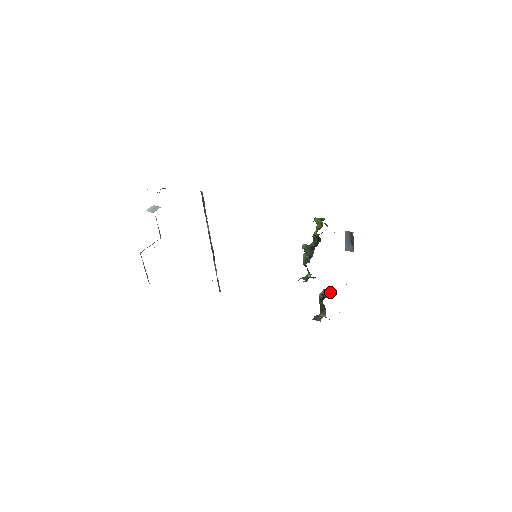
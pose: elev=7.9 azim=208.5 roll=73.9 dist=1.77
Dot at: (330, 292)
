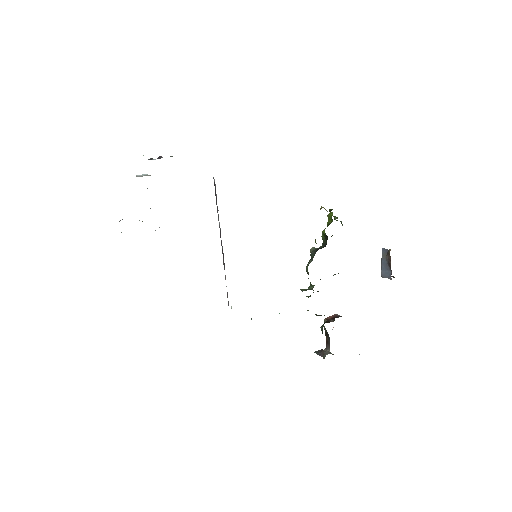
Dot at: (338, 317)
